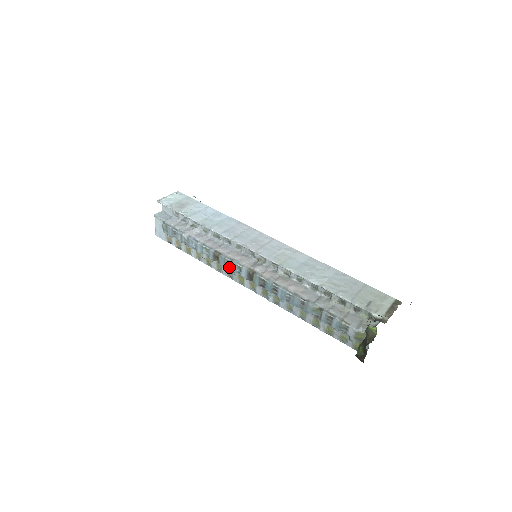
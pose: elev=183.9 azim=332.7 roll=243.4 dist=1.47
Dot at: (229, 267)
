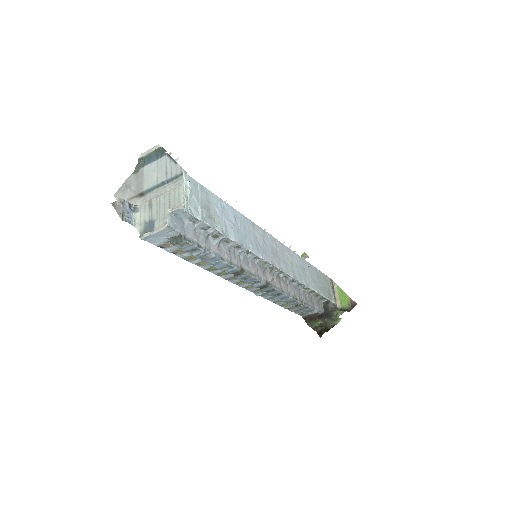
Dot at: (245, 280)
